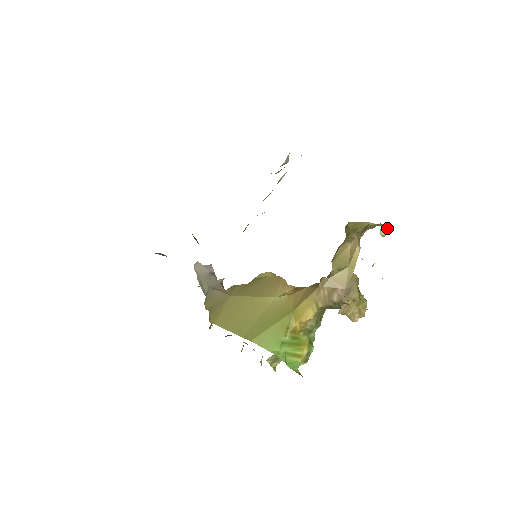
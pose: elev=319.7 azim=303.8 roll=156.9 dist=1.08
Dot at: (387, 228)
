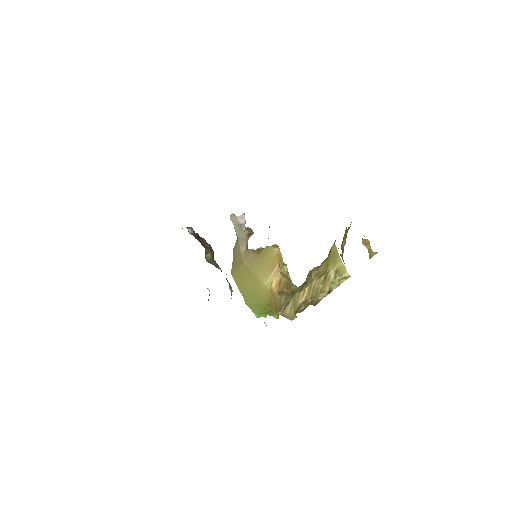
Dot at: (349, 276)
